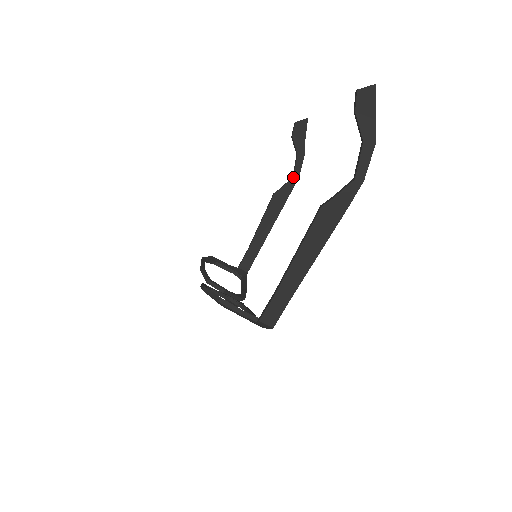
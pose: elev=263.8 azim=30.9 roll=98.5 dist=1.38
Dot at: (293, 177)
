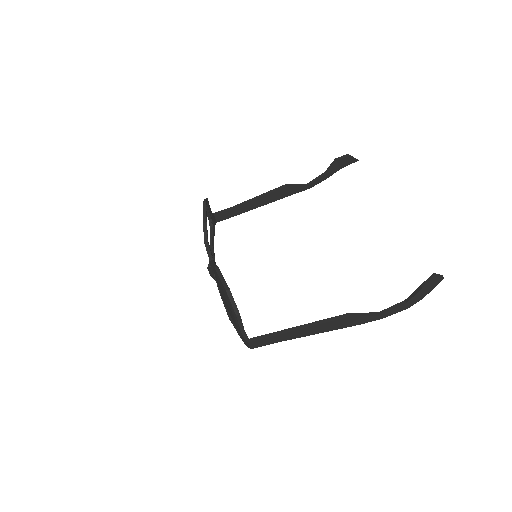
Dot at: (308, 185)
